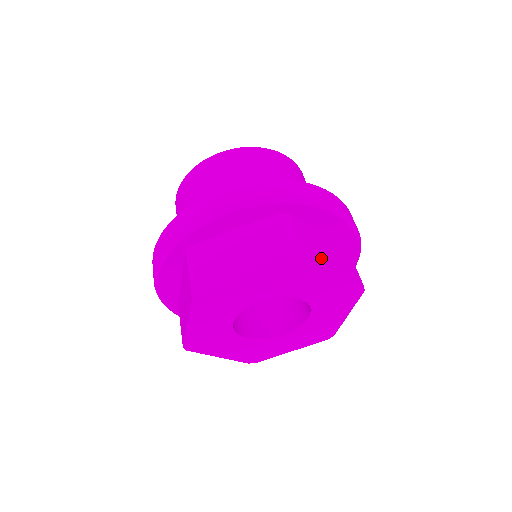
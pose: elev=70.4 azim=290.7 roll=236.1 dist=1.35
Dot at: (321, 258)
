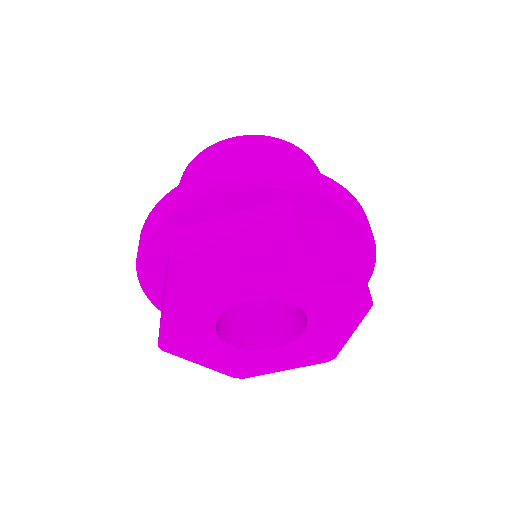
Dot at: (322, 257)
